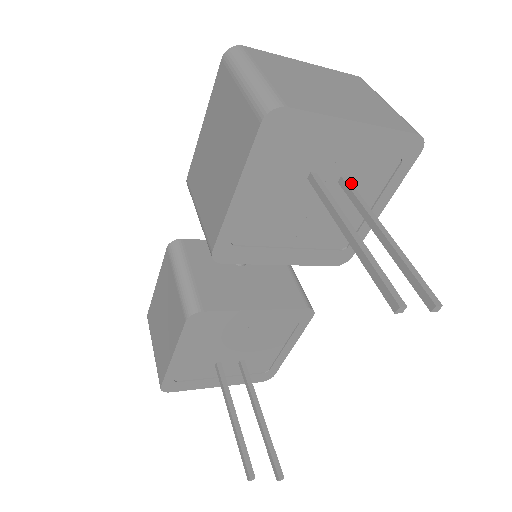
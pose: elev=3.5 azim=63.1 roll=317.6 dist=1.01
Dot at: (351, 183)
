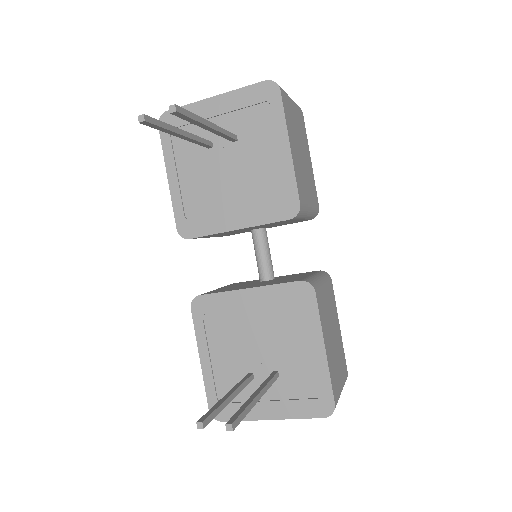
Dot at: (233, 134)
